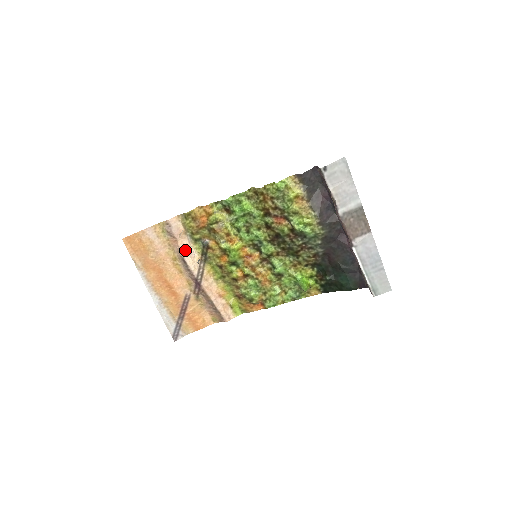
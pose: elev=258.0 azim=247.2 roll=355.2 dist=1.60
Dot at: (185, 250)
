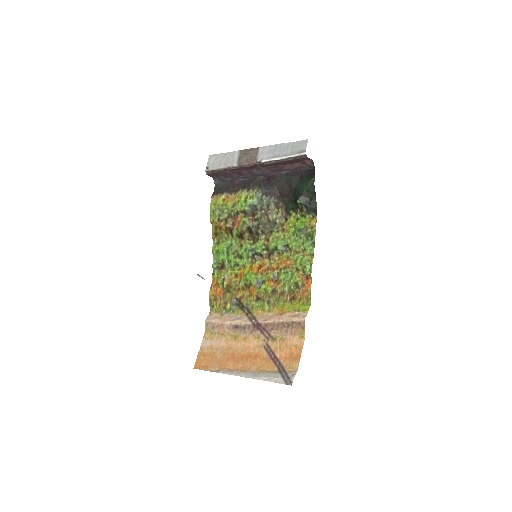
Dot at: (230, 321)
